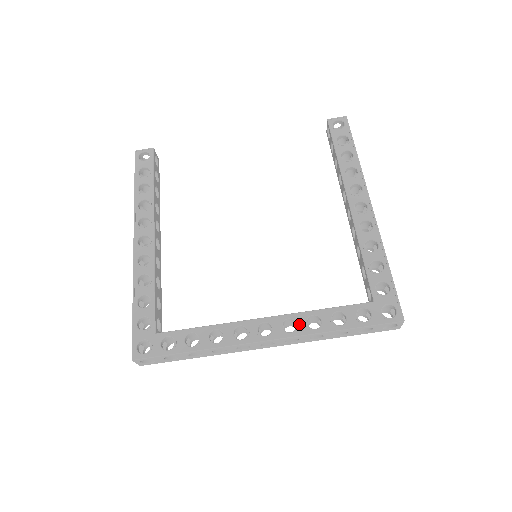
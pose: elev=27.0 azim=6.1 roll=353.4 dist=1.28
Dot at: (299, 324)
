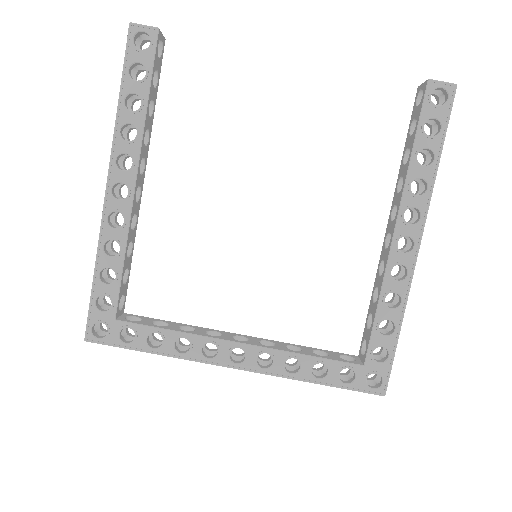
Dot at: (276, 363)
